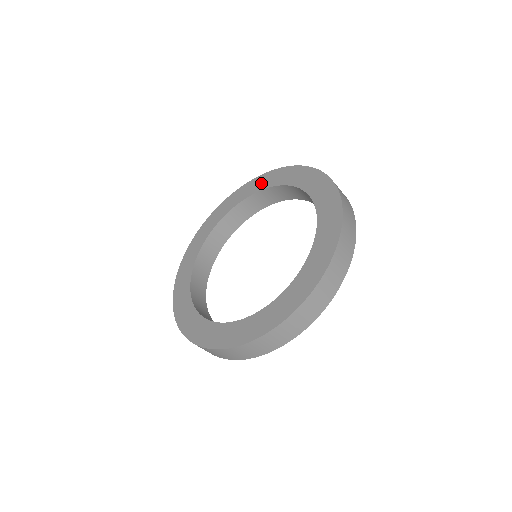
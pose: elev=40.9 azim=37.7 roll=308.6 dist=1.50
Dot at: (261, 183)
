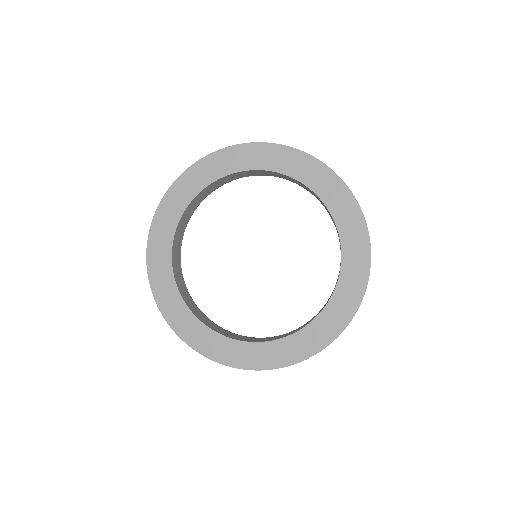
Dot at: (254, 158)
